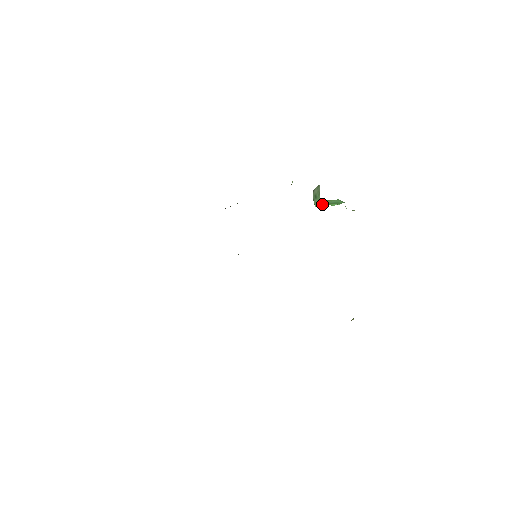
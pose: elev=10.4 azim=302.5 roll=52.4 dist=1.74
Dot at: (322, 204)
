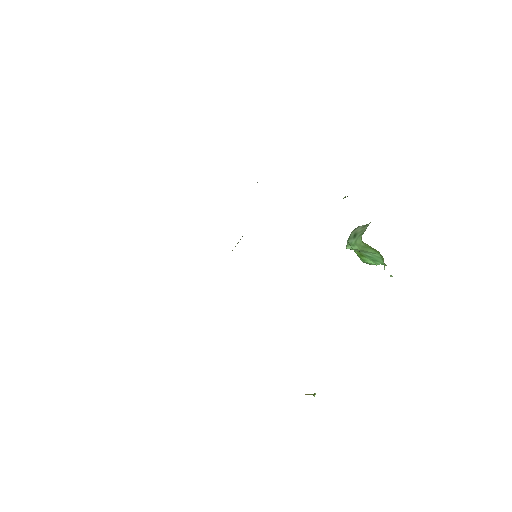
Dot at: (357, 248)
